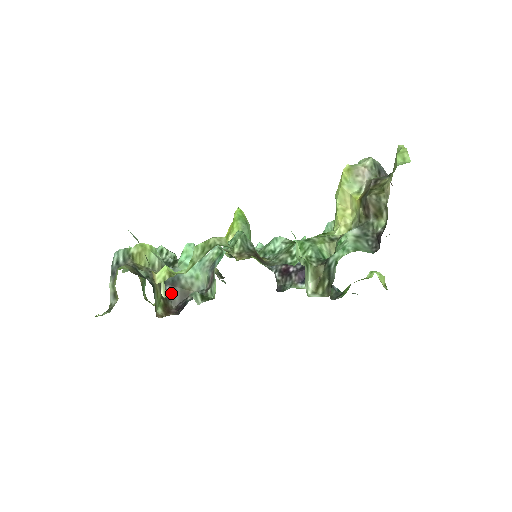
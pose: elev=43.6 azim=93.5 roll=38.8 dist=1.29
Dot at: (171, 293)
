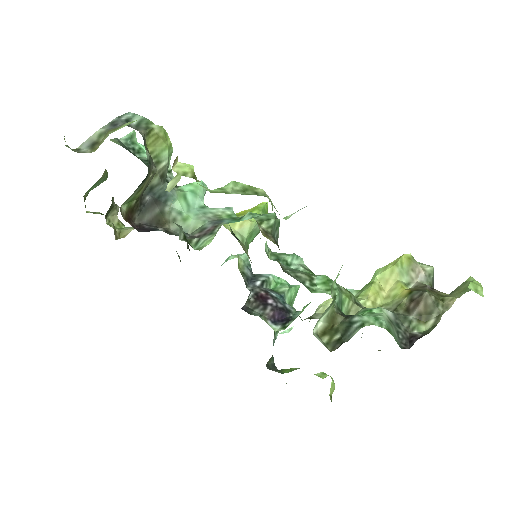
Dot at: (146, 206)
